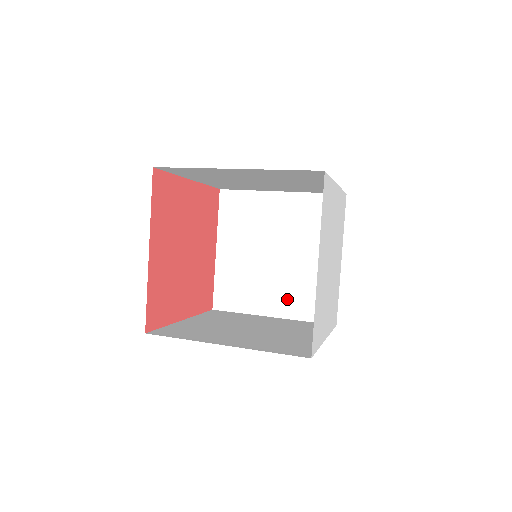
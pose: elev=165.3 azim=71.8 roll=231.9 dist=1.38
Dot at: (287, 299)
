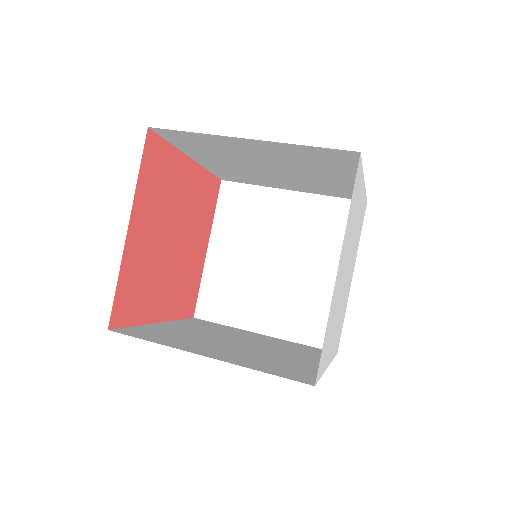
Dot at: (283, 315)
